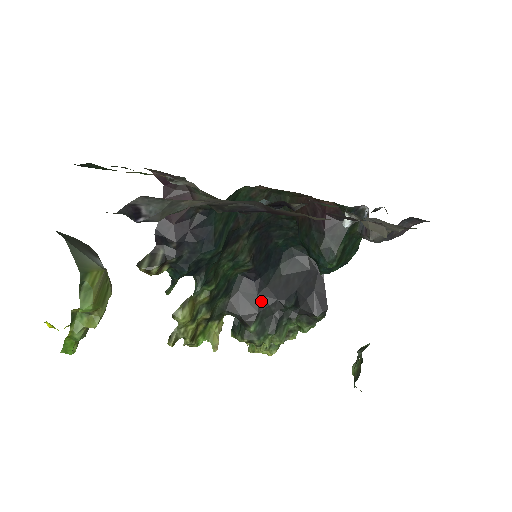
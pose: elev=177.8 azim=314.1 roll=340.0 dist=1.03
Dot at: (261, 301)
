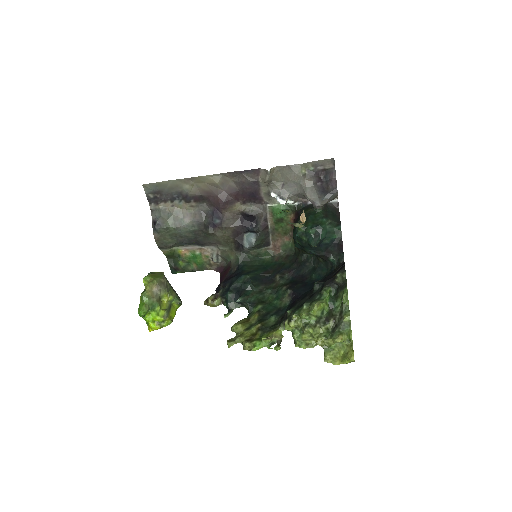
Dot at: occluded
